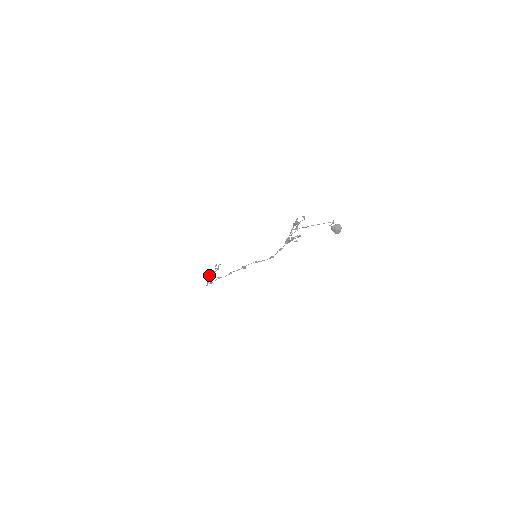
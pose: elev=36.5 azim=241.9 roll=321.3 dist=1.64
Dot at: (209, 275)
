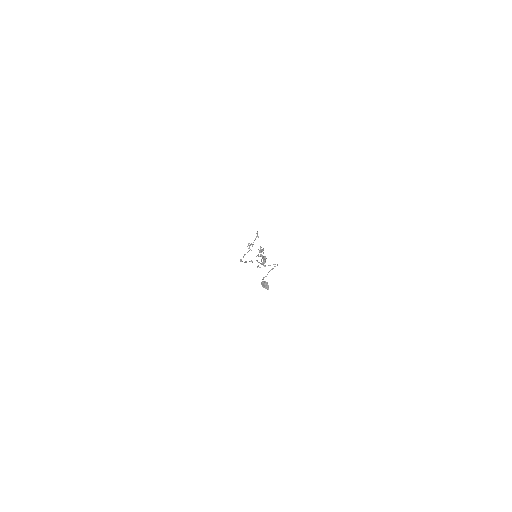
Dot at: occluded
